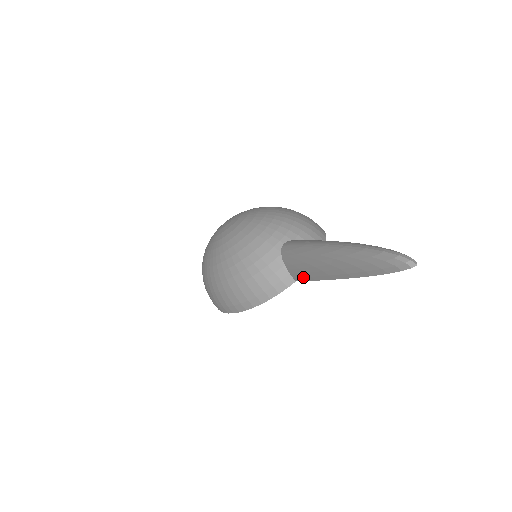
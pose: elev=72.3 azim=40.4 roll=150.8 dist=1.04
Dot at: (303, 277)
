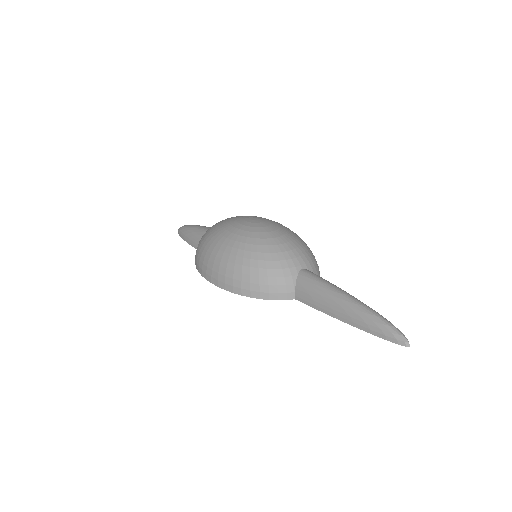
Dot at: (307, 301)
